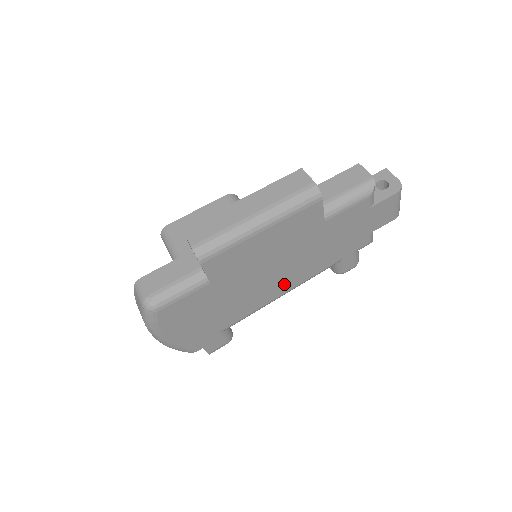
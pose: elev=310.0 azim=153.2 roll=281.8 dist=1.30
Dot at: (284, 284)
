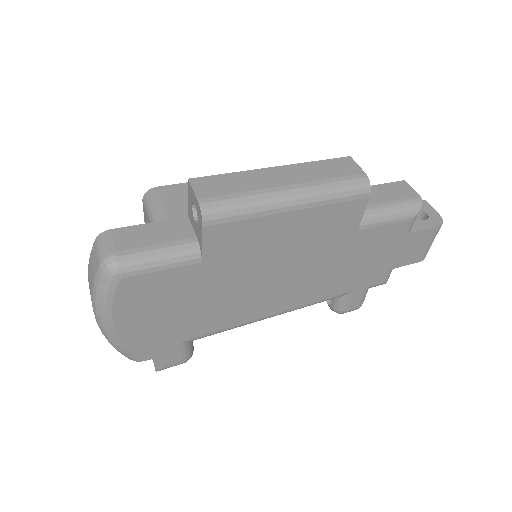
Dot at: (280, 301)
